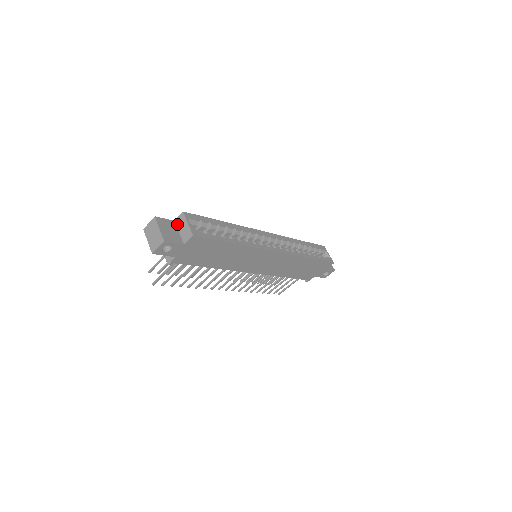
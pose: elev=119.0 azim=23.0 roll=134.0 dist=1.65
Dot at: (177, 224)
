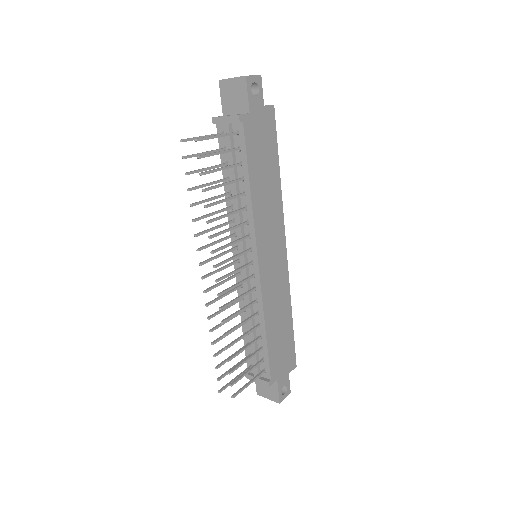
Dot at: occluded
